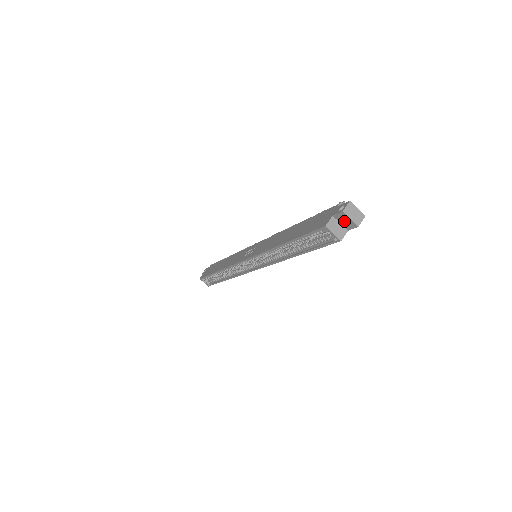
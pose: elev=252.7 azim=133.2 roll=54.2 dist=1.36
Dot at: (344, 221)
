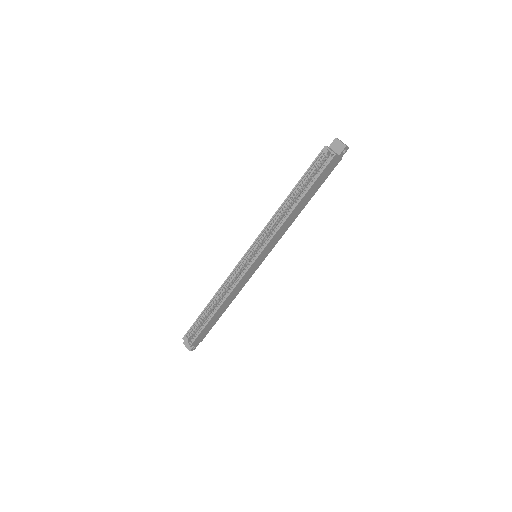
Dot at: (336, 147)
